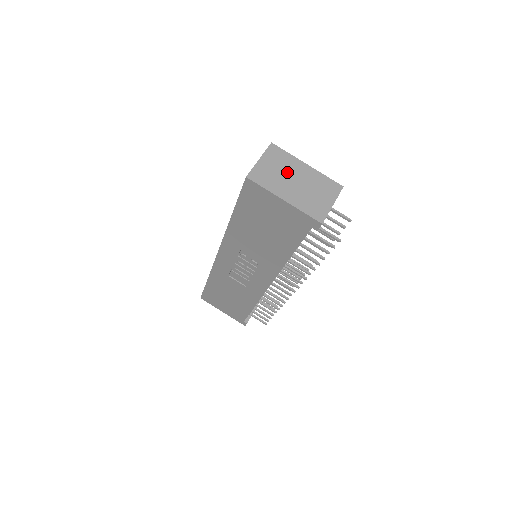
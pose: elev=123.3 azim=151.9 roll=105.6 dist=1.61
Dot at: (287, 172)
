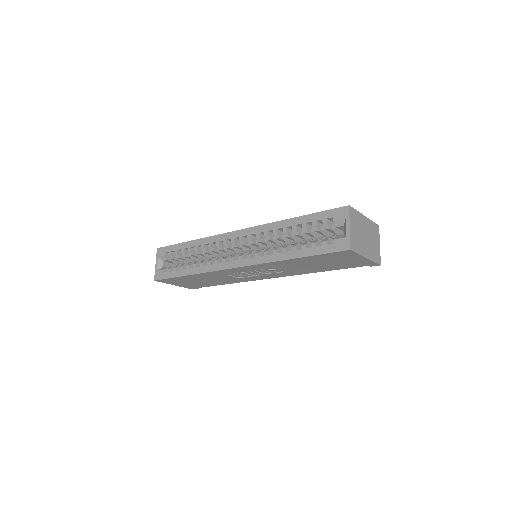
Dot at: (361, 230)
